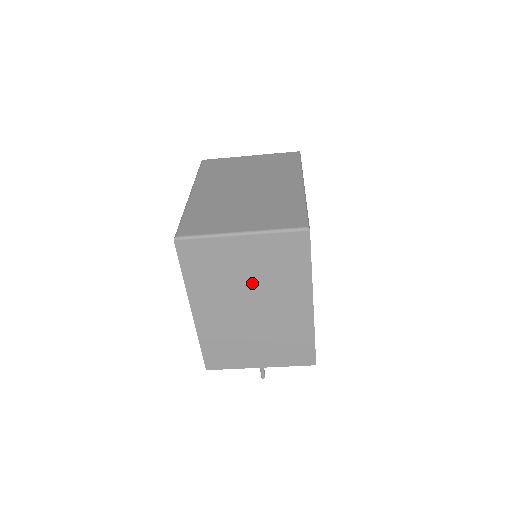
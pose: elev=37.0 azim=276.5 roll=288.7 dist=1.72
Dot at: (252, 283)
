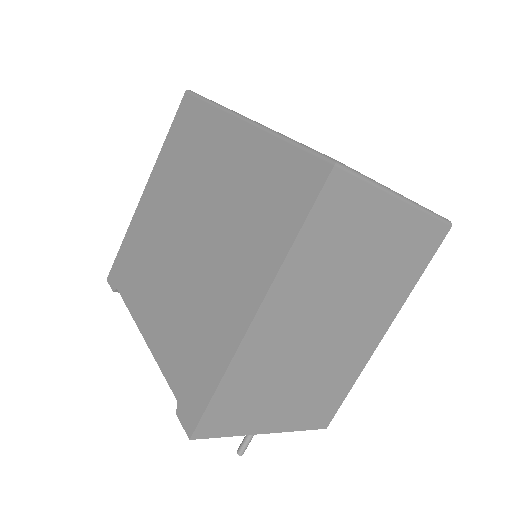
Dot at: (359, 282)
